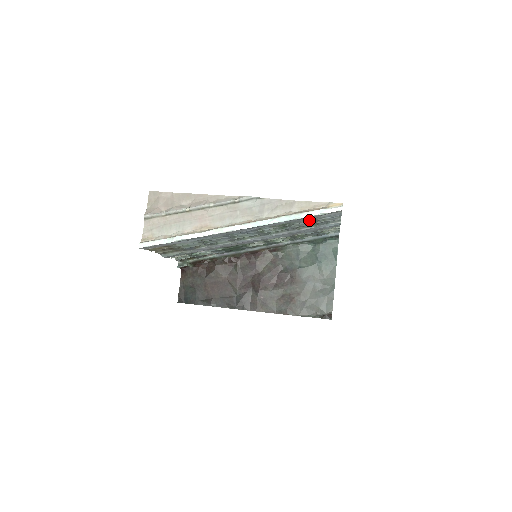
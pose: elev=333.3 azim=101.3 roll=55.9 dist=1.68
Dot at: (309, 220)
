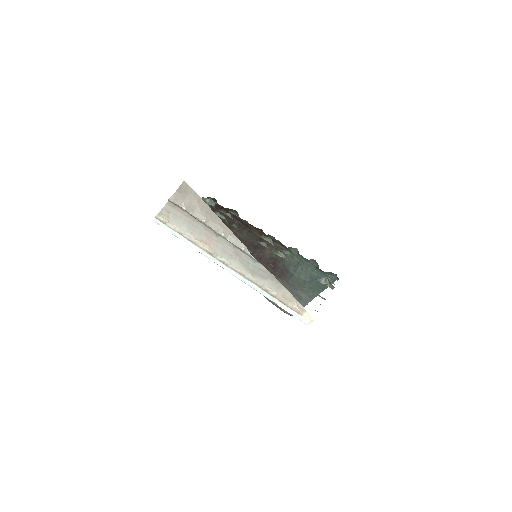
Dot at: (293, 295)
